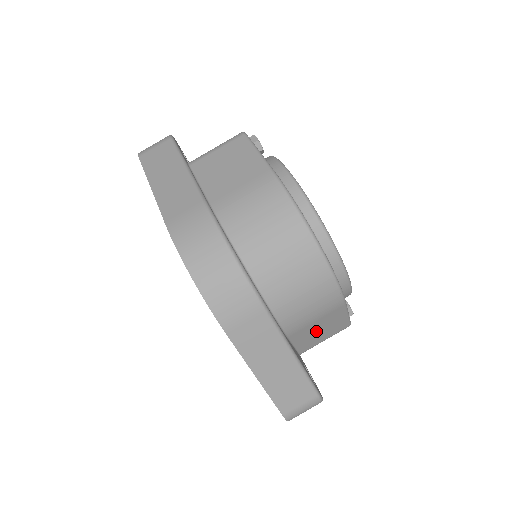
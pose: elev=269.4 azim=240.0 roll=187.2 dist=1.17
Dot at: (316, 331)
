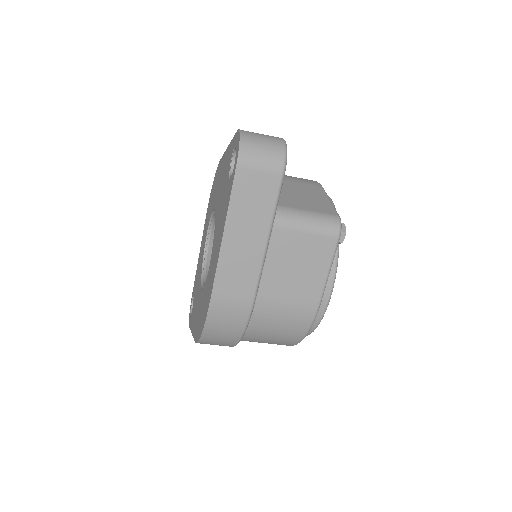
Dot at: occluded
